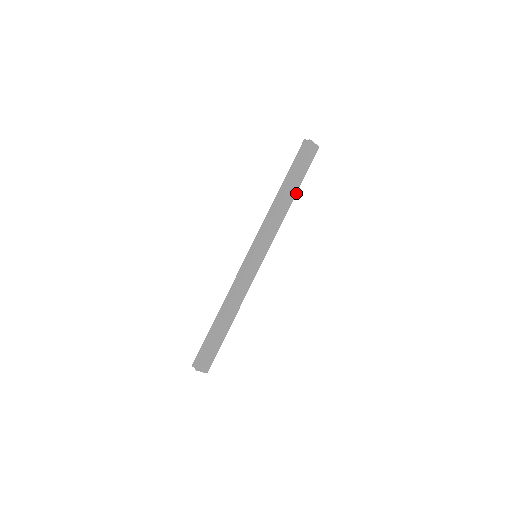
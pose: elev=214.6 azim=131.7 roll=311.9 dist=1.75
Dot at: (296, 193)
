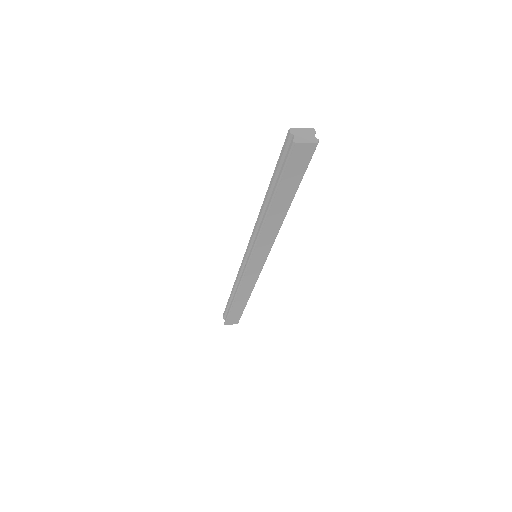
Dot at: (292, 200)
